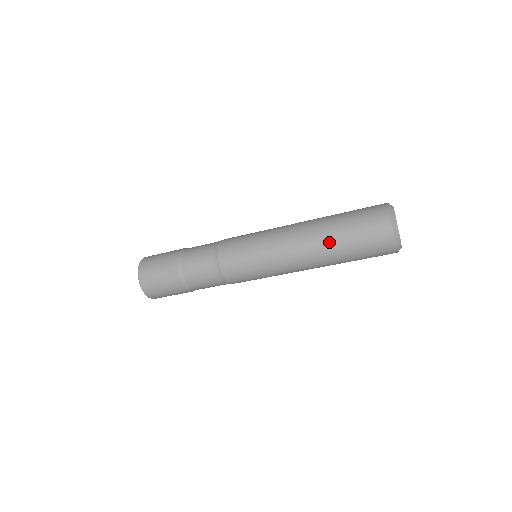
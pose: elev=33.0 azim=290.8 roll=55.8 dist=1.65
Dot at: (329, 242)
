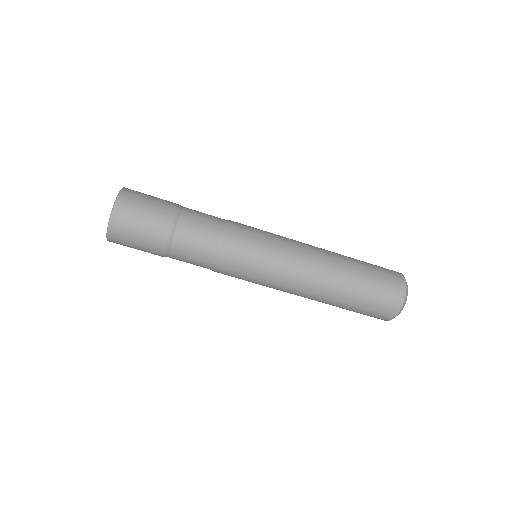
Dot at: (348, 259)
